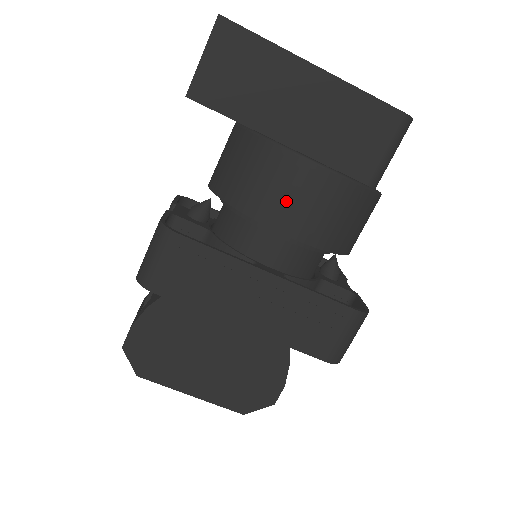
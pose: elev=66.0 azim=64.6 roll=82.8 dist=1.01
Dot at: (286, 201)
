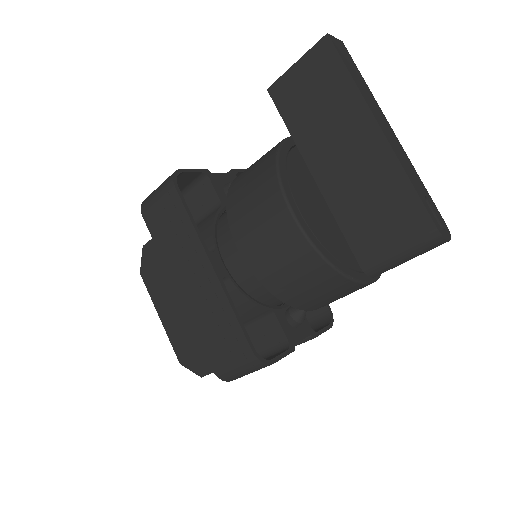
Dot at: (251, 218)
